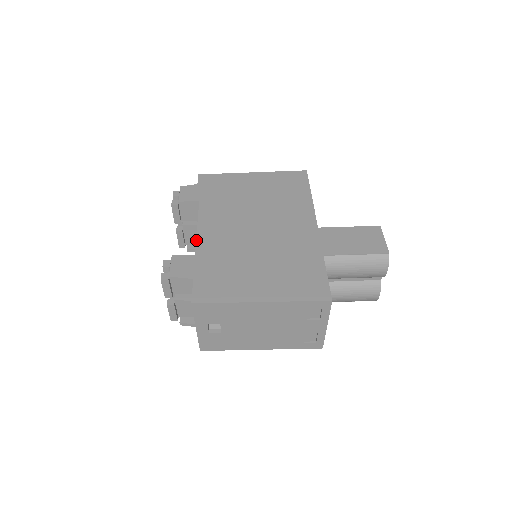
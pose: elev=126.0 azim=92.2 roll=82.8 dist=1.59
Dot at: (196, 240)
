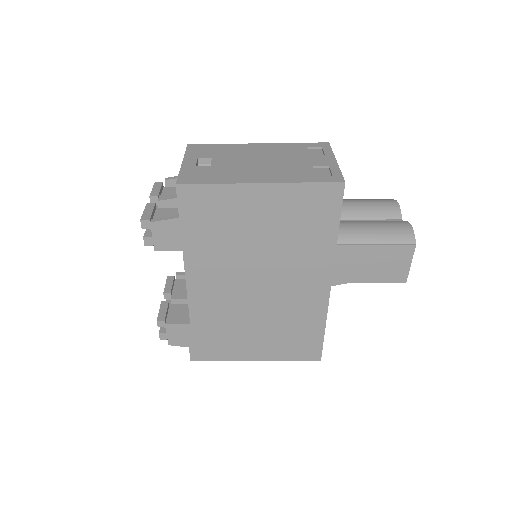
Dot at: occluded
